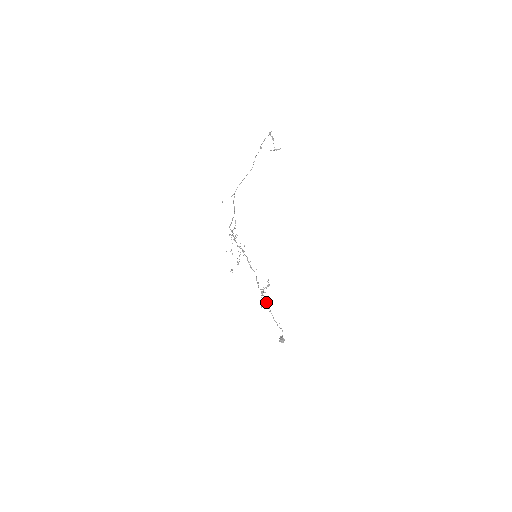
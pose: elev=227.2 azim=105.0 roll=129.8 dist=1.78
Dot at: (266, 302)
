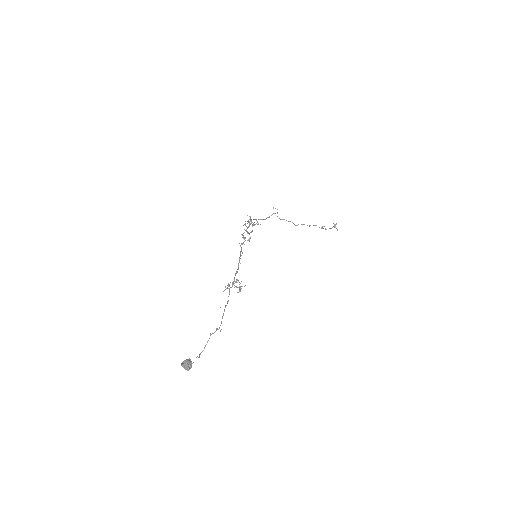
Dot at: (229, 294)
